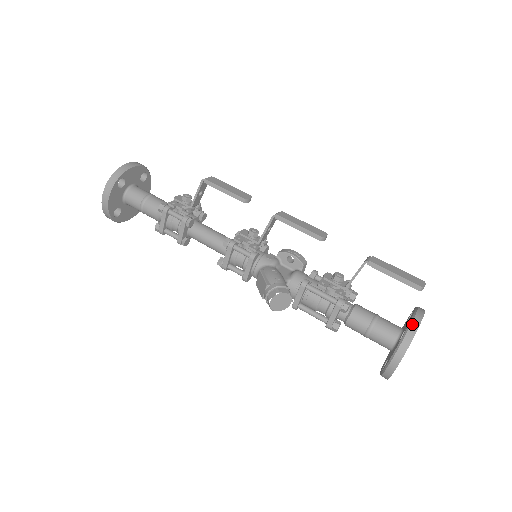
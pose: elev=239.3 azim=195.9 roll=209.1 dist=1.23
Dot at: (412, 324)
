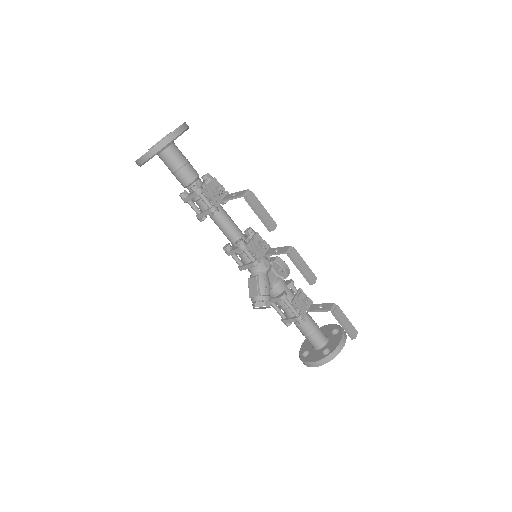
Dot at: (336, 352)
